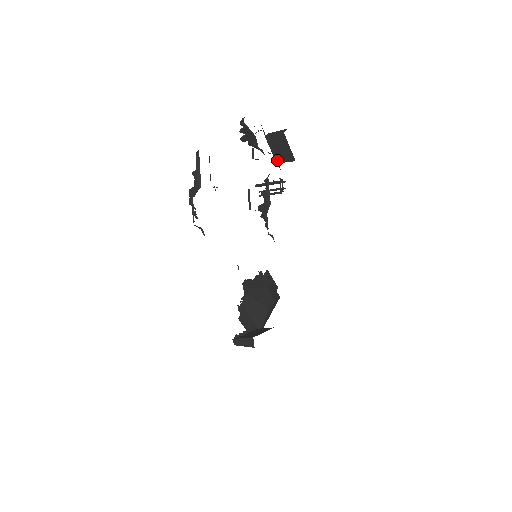
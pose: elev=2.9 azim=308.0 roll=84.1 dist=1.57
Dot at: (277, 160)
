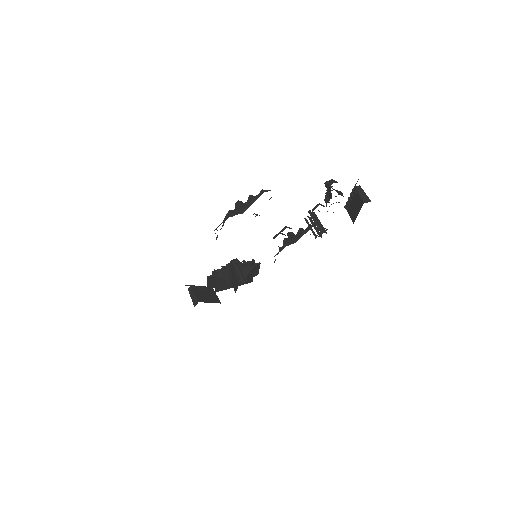
Dot at: (346, 206)
